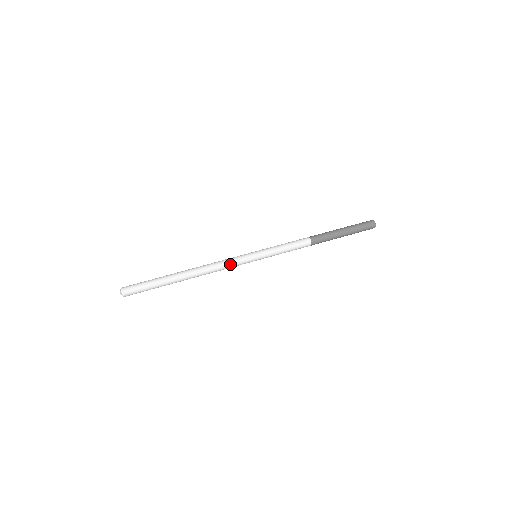
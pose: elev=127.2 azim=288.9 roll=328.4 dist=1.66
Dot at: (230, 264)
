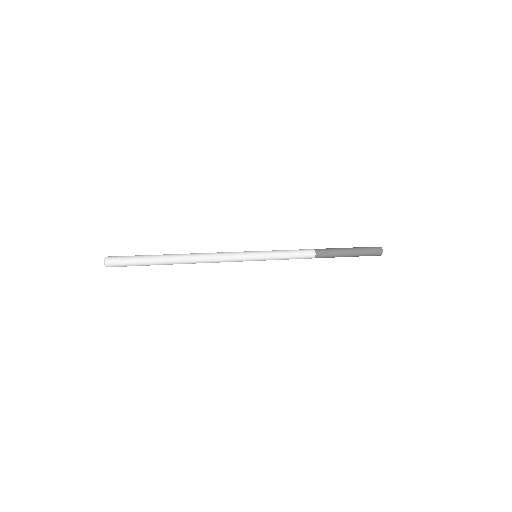
Dot at: (227, 253)
